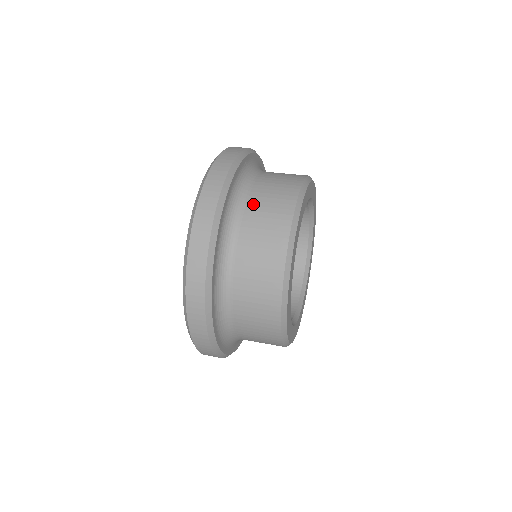
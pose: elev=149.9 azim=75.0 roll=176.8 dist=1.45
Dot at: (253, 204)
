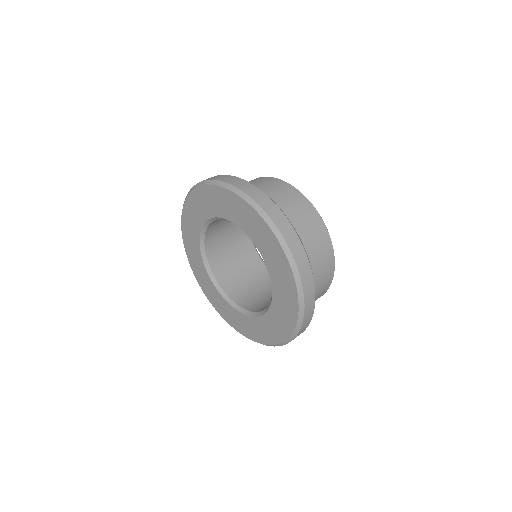
Dot at: (293, 220)
